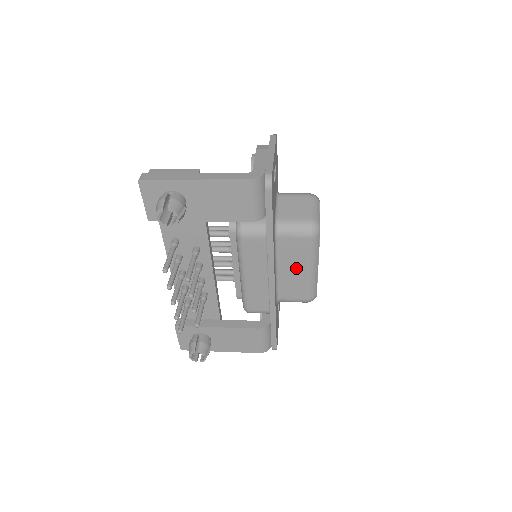
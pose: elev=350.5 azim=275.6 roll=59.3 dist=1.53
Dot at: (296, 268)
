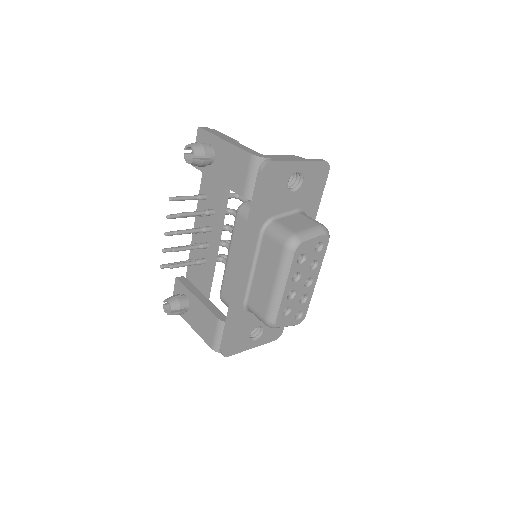
Dot at: (267, 276)
